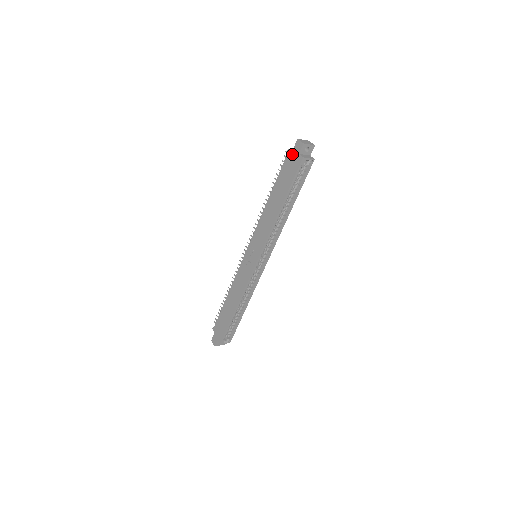
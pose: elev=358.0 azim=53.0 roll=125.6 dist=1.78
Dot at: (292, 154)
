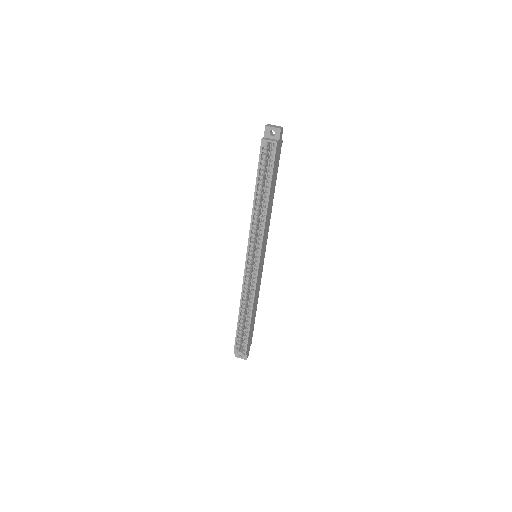
Dot at: occluded
